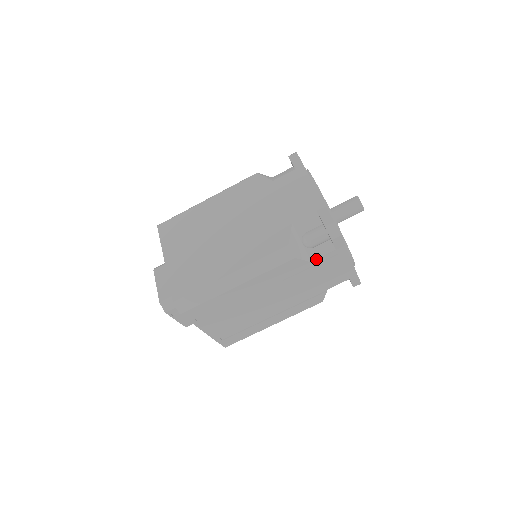
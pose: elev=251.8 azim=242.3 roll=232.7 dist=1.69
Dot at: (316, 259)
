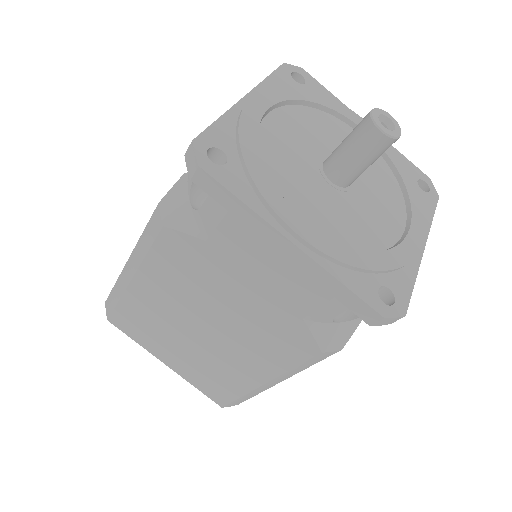
Dot at: occluded
